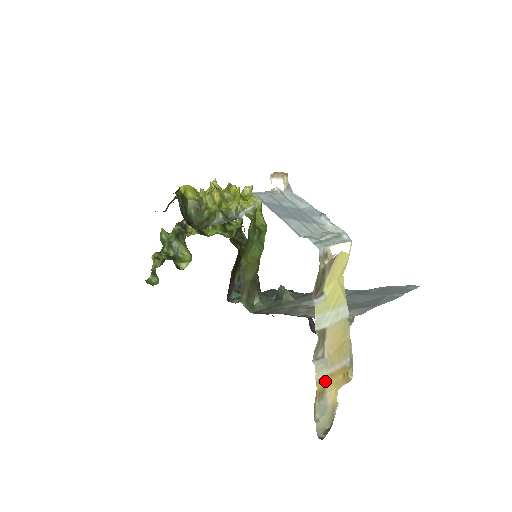
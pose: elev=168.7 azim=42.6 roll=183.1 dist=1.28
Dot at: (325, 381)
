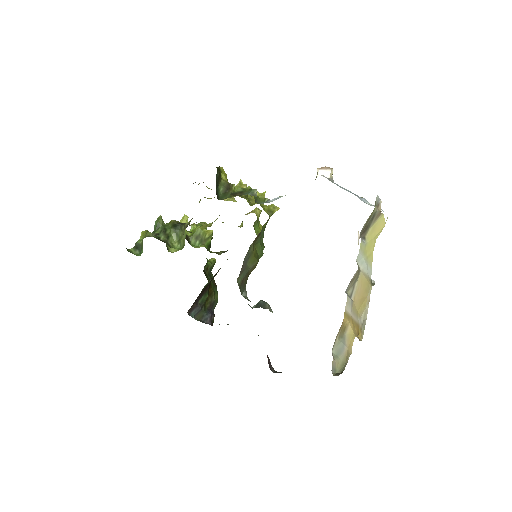
Dot at: (349, 319)
